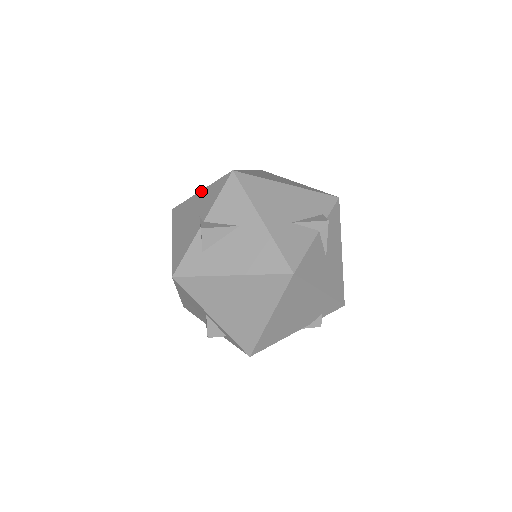
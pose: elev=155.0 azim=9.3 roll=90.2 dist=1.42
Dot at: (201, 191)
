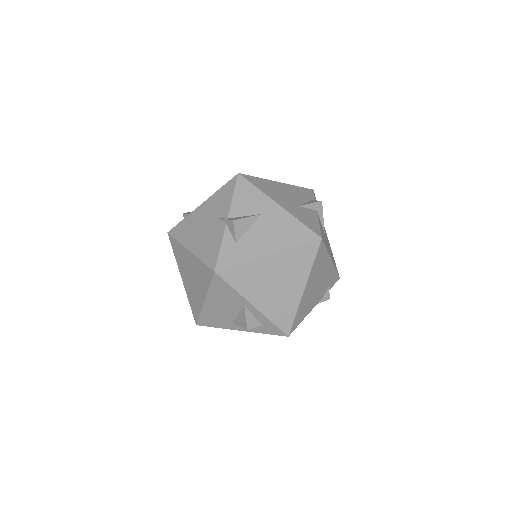
Dot at: (204, 203)
